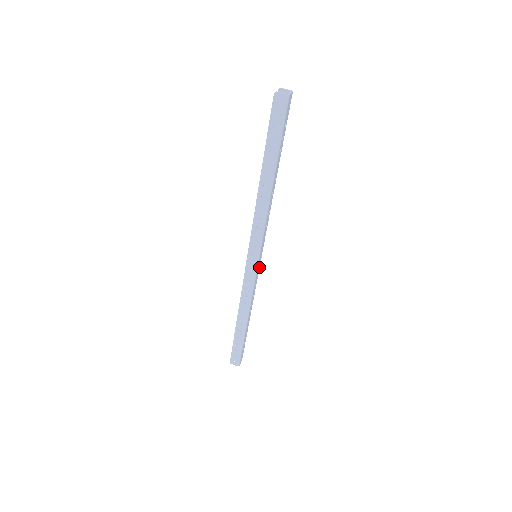
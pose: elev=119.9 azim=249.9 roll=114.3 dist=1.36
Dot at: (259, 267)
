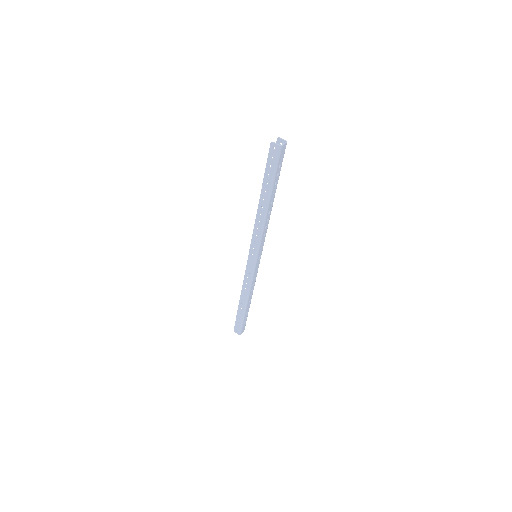
Dot at: occluded
